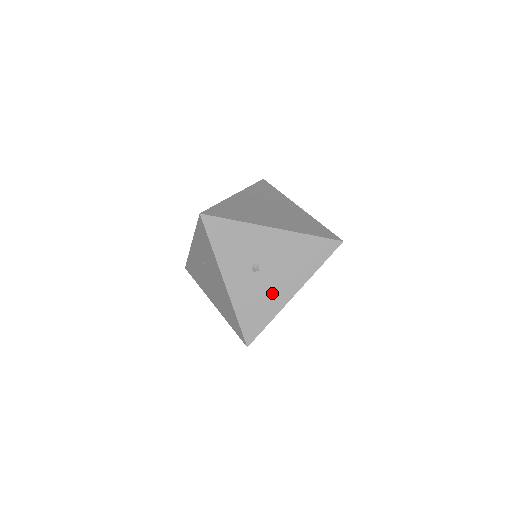
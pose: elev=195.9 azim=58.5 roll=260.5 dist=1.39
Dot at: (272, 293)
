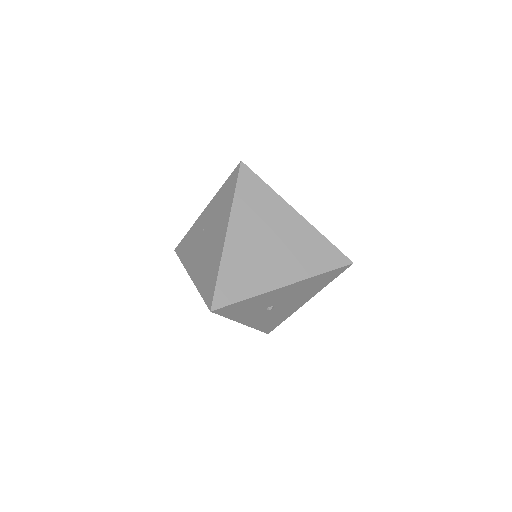
Dot at: (286, 310)
